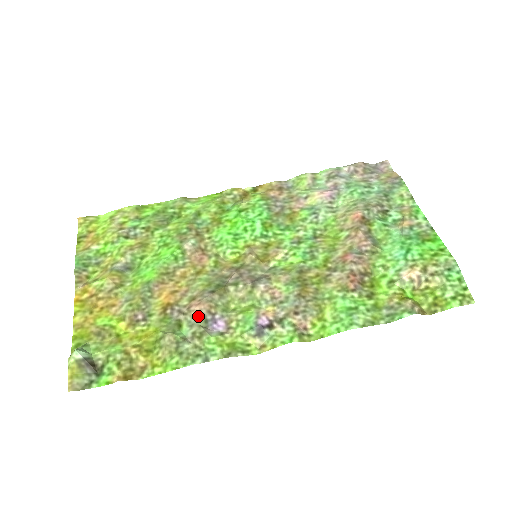
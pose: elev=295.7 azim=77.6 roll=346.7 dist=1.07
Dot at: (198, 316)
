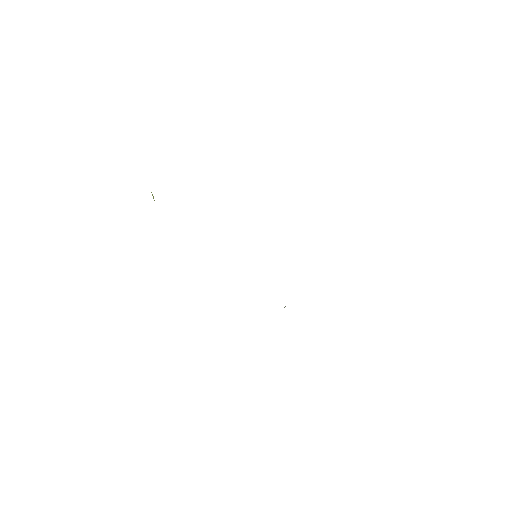
Dot at: occluded
